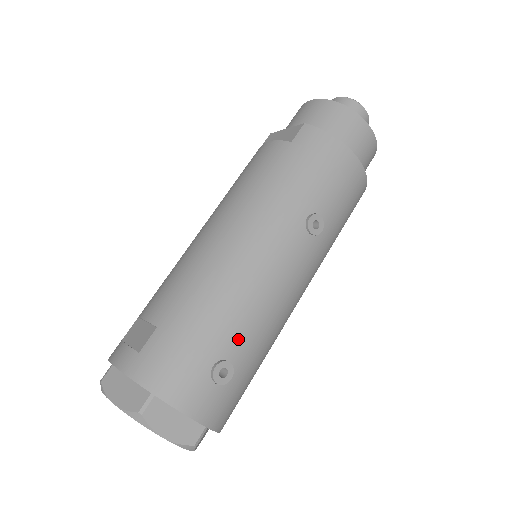
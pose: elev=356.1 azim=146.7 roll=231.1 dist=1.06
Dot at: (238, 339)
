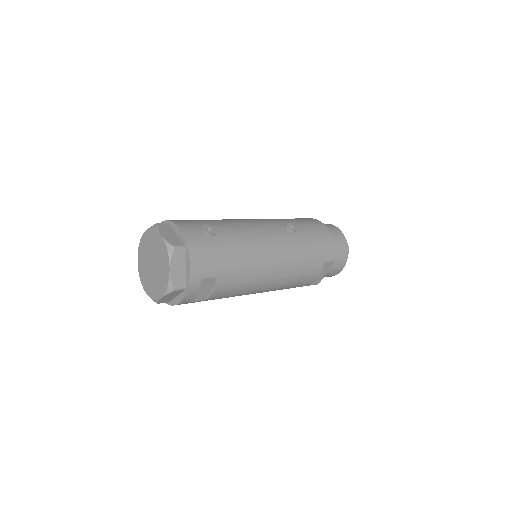
Dot at: (225, 228)
